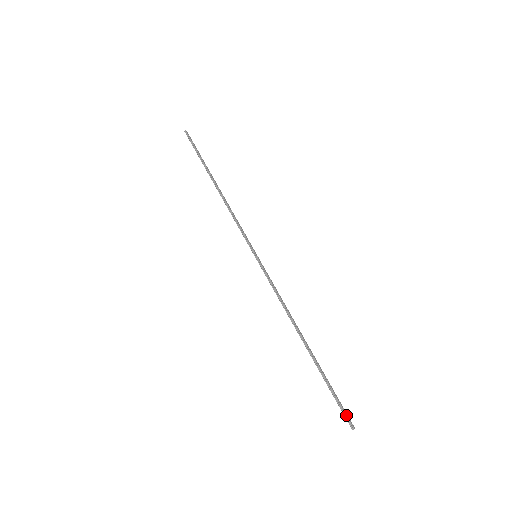
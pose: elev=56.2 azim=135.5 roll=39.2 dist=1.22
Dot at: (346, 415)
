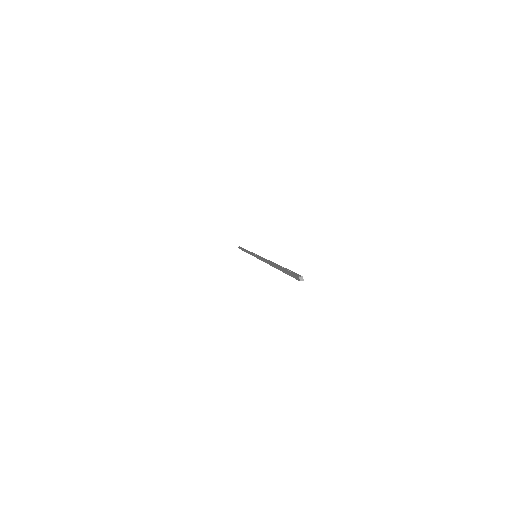
Dot at: (293, 275)
